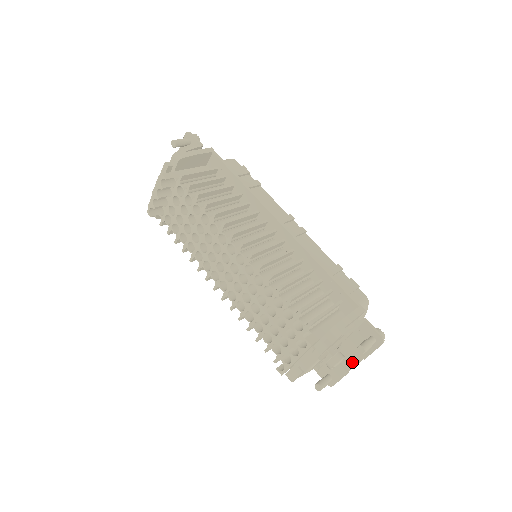
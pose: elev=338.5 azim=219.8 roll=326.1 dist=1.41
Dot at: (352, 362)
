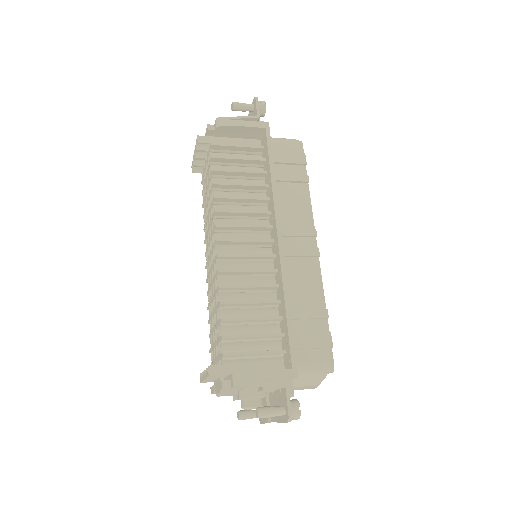
Dot at: occluded
